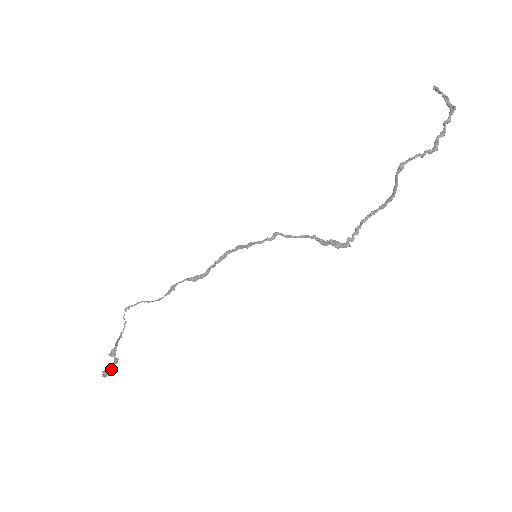
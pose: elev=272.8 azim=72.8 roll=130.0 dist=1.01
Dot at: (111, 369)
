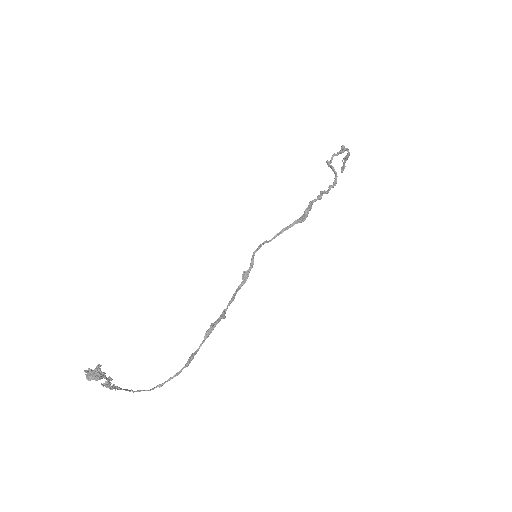
Dot at: (99, 373)
